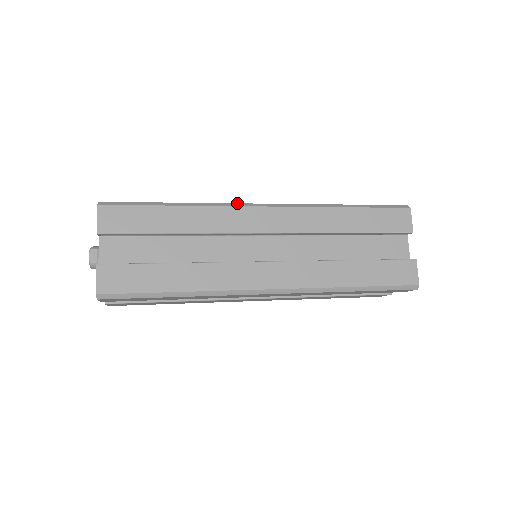
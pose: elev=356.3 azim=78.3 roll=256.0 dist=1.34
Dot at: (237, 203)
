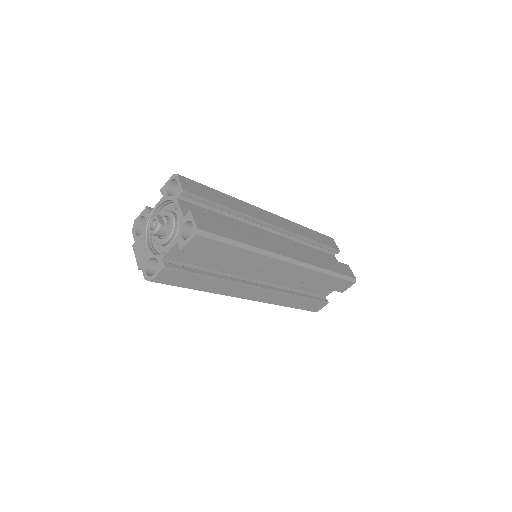
Dot at: occluded
